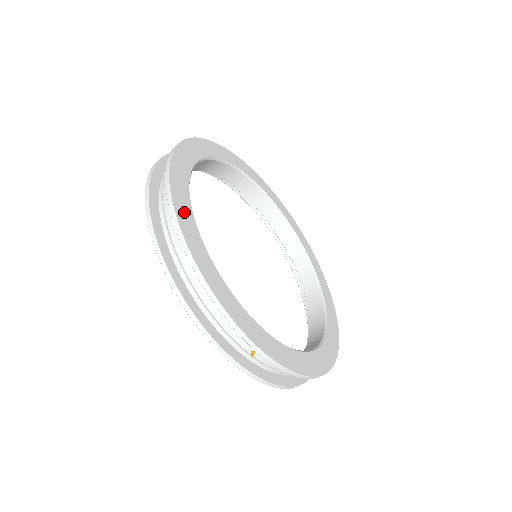
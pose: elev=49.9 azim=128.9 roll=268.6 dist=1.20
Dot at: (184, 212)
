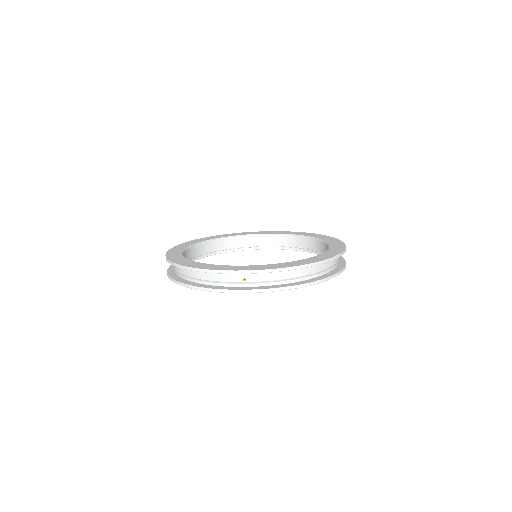
Dot at: (176, 258)
